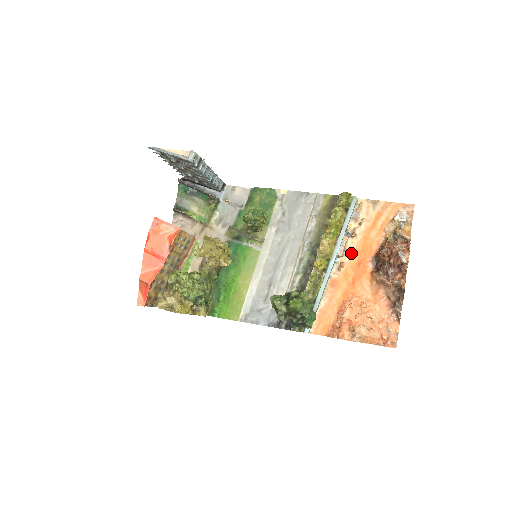
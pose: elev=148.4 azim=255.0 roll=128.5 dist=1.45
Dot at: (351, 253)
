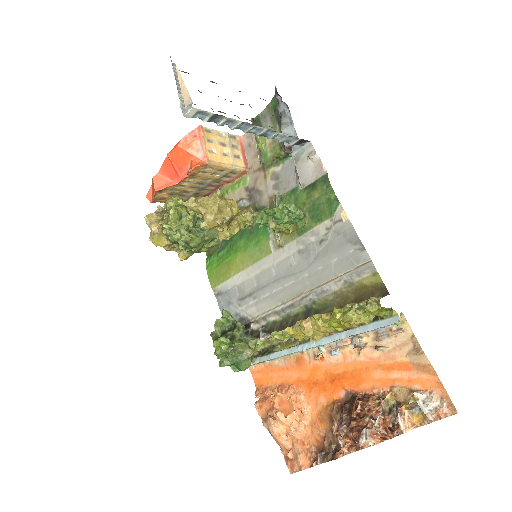
Dot at: (339, 360)
